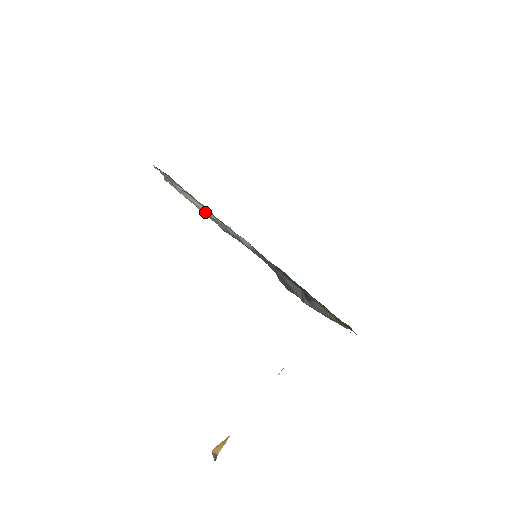
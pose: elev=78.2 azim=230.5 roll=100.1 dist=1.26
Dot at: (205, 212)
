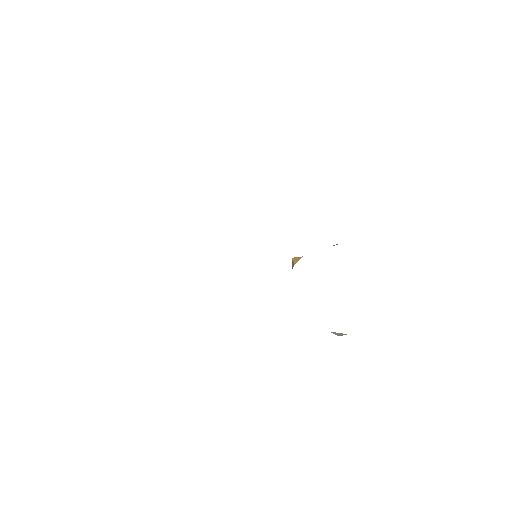
Dot at: occluded
